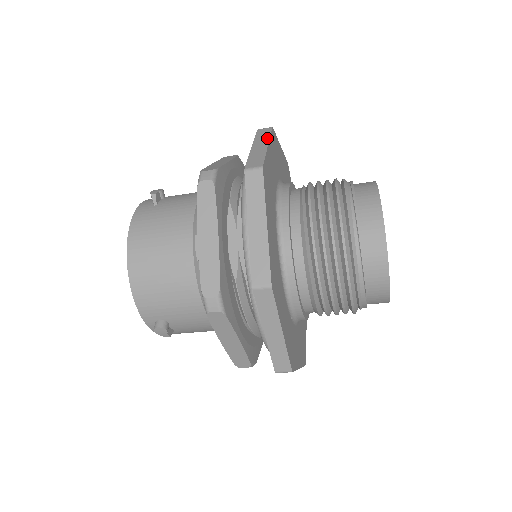
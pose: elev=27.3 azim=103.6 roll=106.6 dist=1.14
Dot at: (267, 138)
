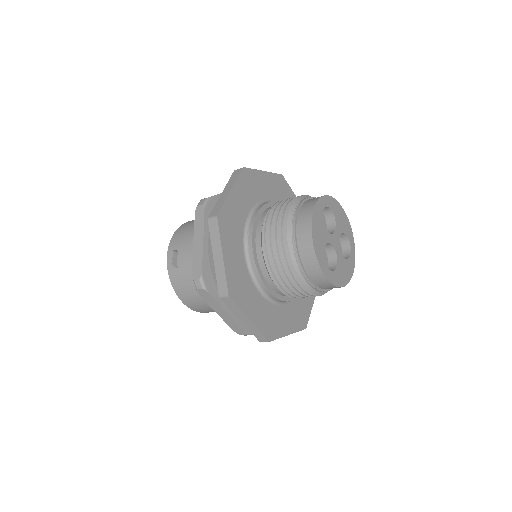
Dot at: (219, 243)
